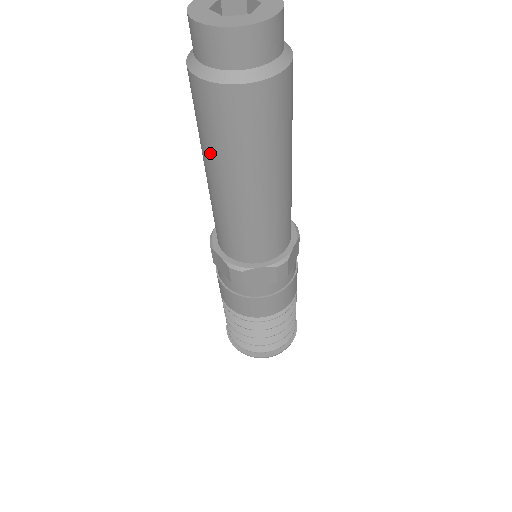
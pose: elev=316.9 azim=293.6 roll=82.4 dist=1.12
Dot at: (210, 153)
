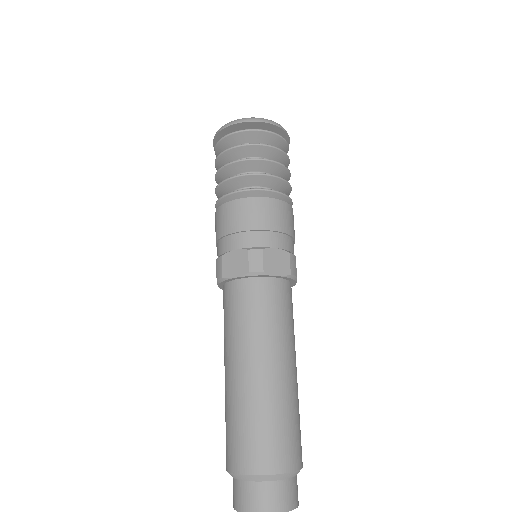
Dot at: occluded
